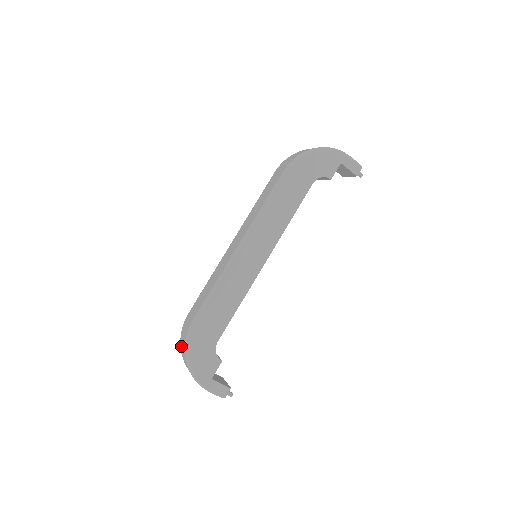
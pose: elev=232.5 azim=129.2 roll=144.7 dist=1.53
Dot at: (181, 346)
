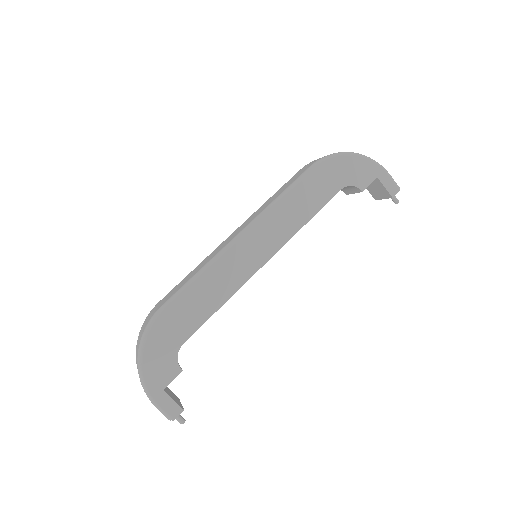
Dot at: (138, 339)
